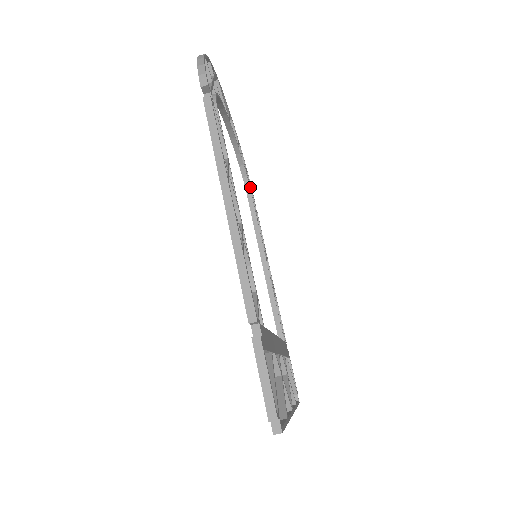
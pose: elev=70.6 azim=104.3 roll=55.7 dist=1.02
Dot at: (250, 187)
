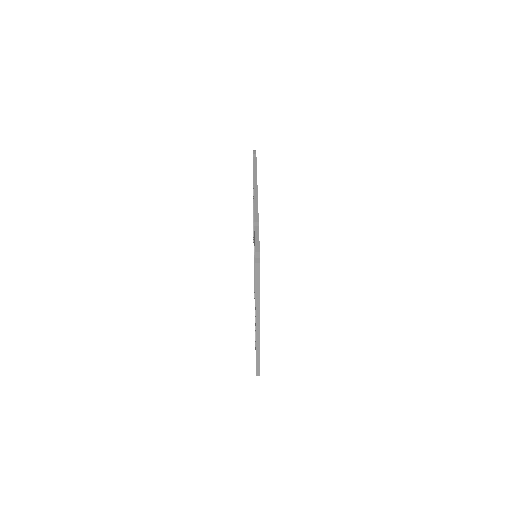
Dot at: occluded
